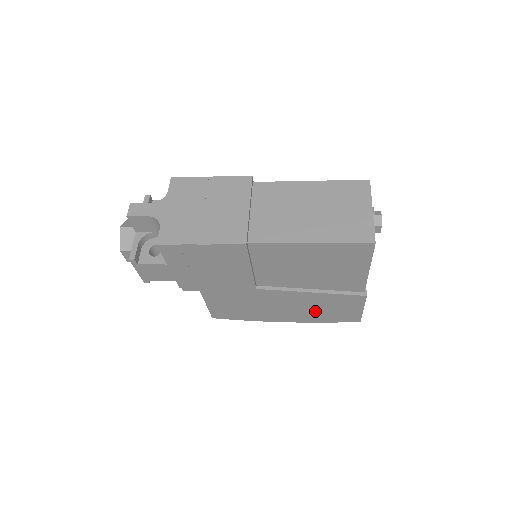
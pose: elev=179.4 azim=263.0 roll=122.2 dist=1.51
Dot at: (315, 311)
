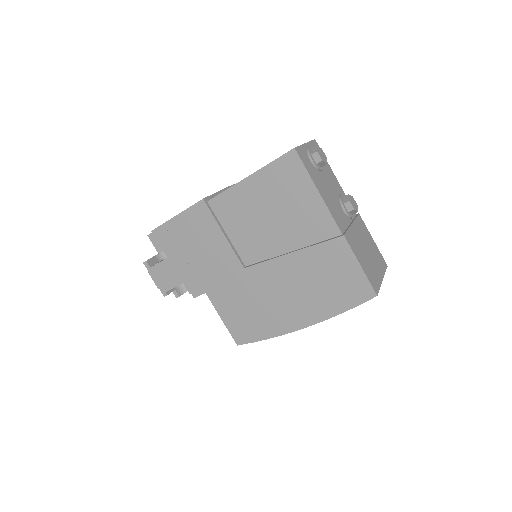
Dot at: (317, 291)
